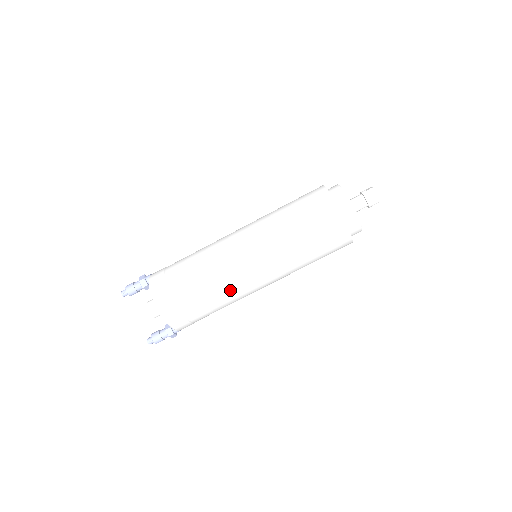
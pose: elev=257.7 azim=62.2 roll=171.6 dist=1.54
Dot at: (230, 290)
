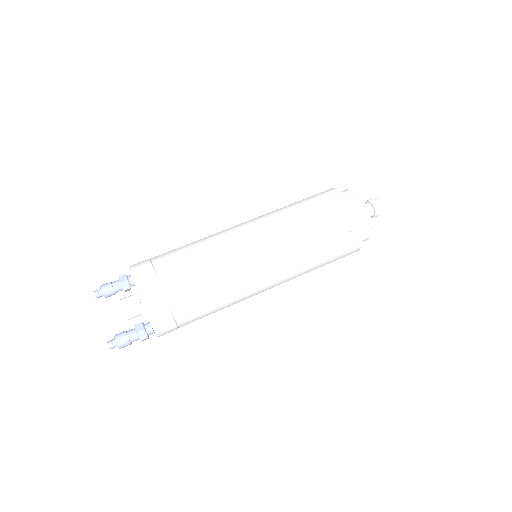
Dot at: (223, 263)
